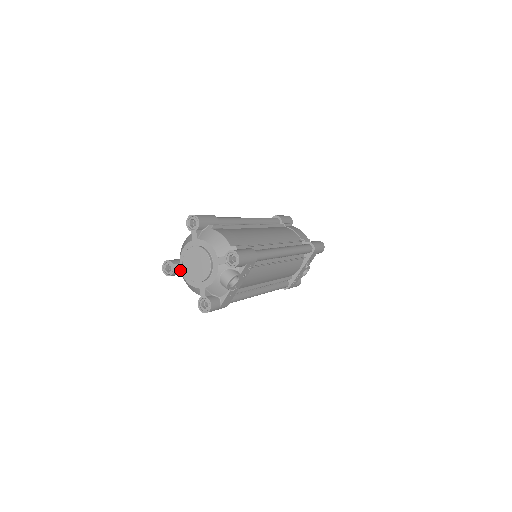
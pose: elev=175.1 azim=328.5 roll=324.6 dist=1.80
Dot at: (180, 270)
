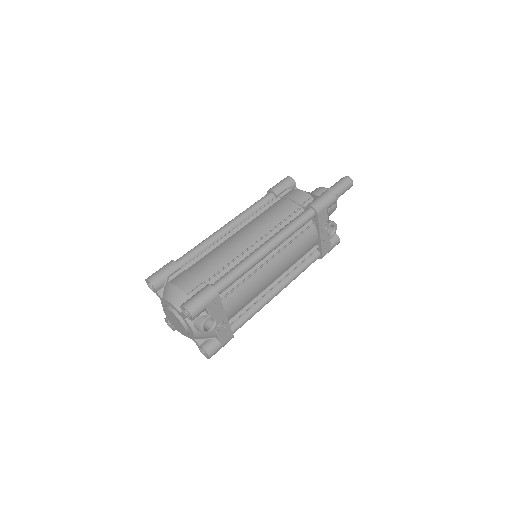
Dot at: occluded
